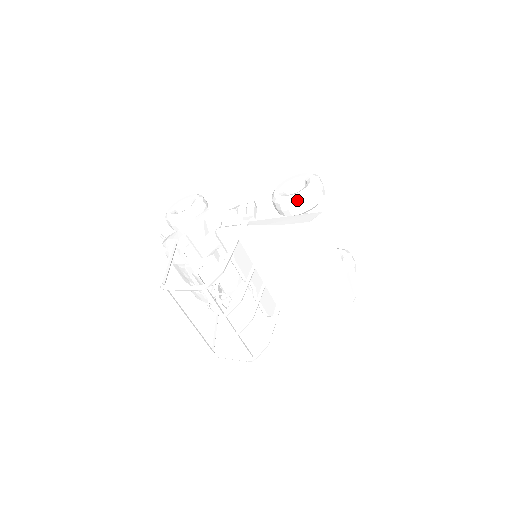
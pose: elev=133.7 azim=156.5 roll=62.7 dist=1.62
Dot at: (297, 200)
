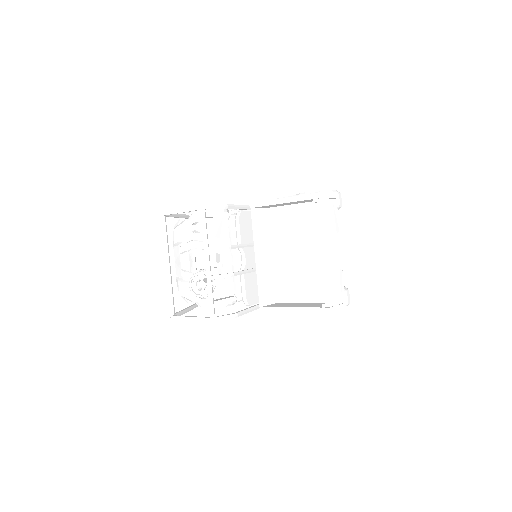
Dot at: occluded
